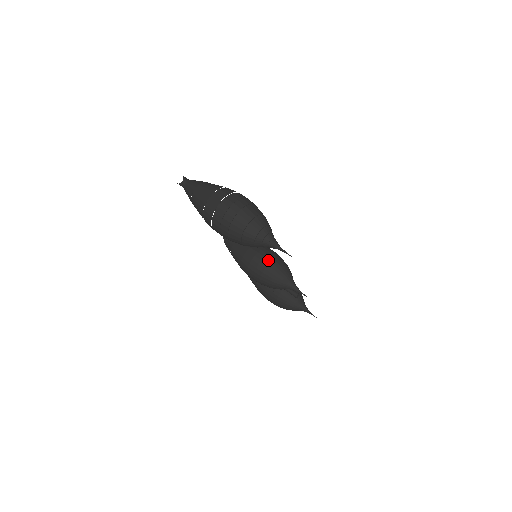
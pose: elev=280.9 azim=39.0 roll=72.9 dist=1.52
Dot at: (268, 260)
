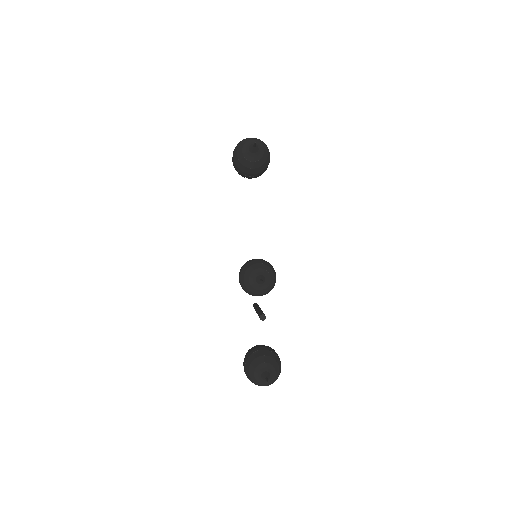
Dot at: (262, 259)
